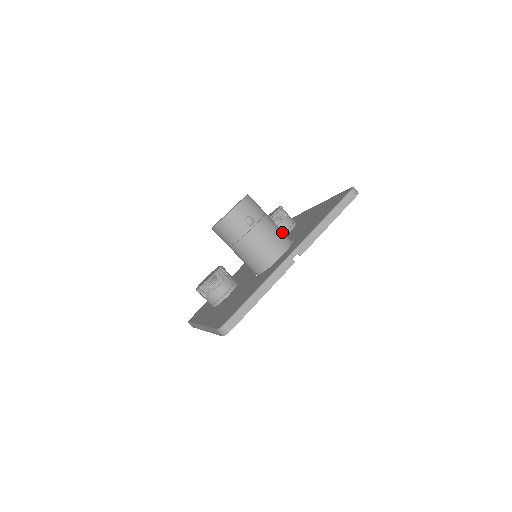
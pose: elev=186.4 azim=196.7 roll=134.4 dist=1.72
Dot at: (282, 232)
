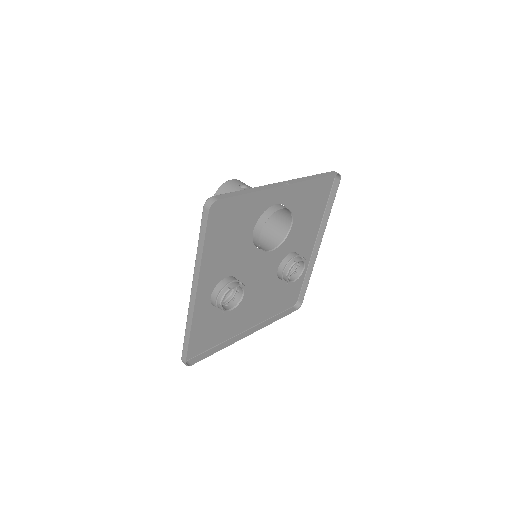
Dot at: occluded
